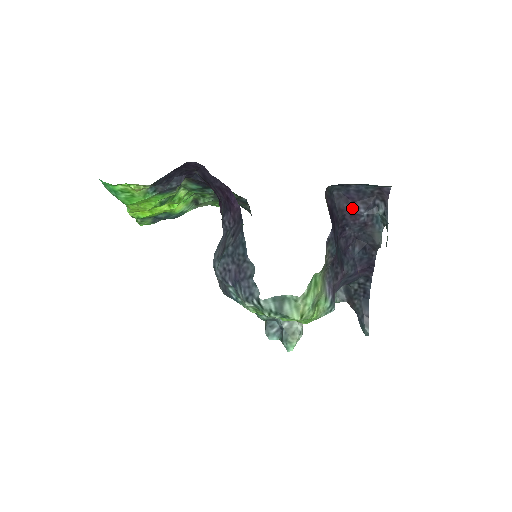
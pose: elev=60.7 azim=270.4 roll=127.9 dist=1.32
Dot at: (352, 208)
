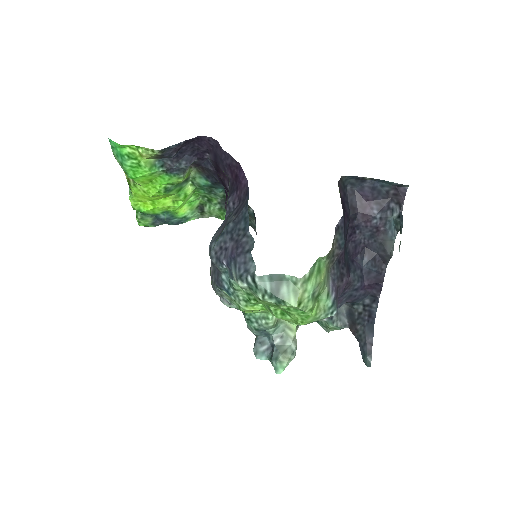
Dot at: (365, 207)
